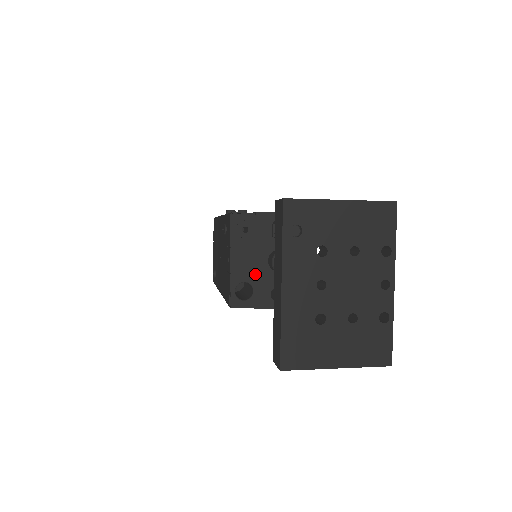
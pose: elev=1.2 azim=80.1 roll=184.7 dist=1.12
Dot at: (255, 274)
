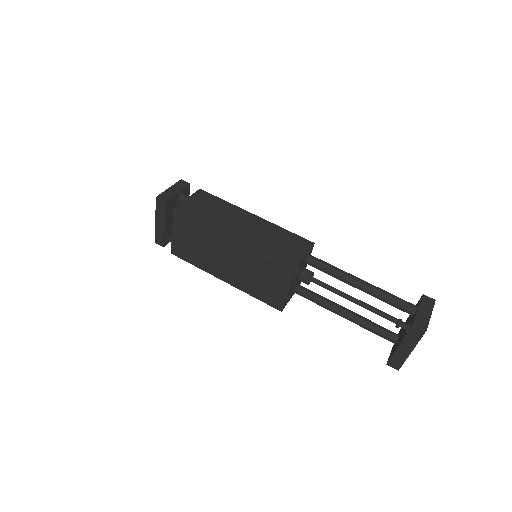
Dot at: (293, 288)
